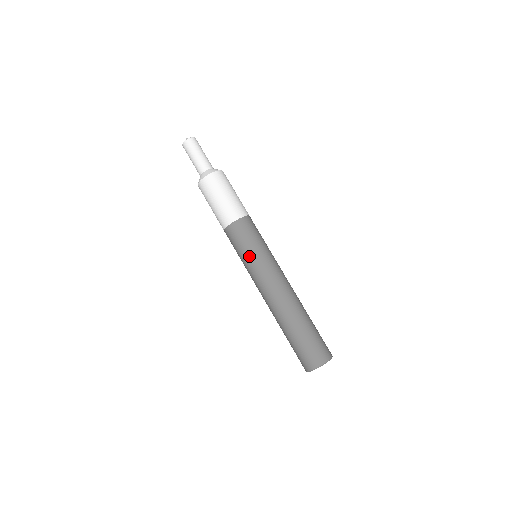
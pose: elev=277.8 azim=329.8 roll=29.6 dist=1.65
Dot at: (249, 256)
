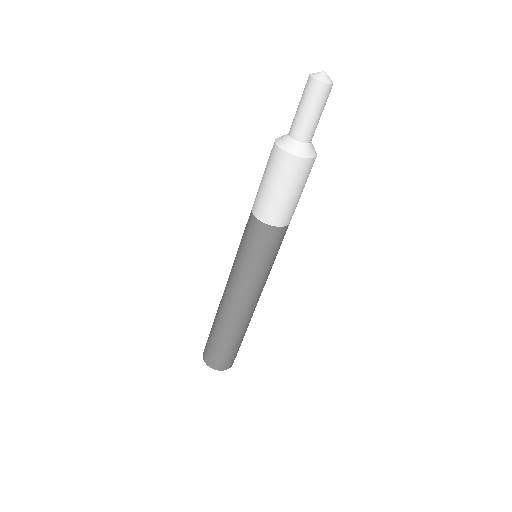
Dot at: (240, 255)
